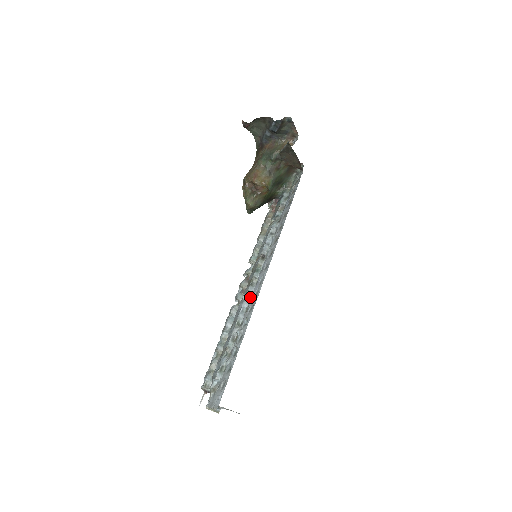
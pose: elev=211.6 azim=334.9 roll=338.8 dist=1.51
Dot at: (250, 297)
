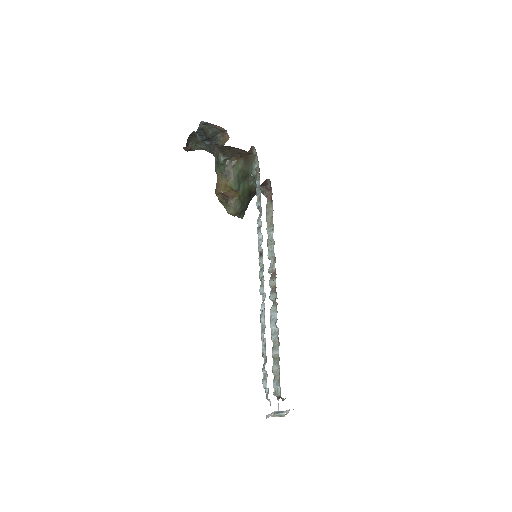
Dot at: (264, 298)
